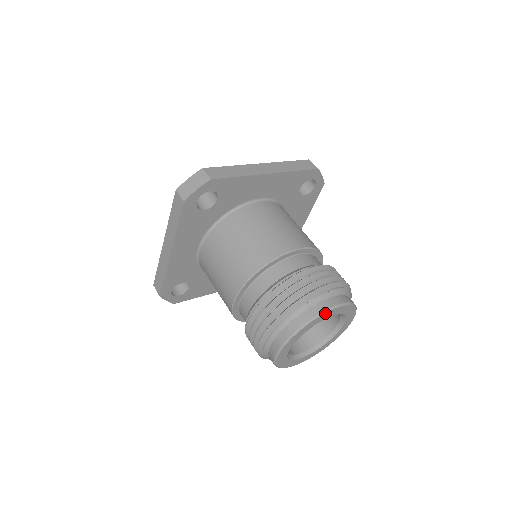
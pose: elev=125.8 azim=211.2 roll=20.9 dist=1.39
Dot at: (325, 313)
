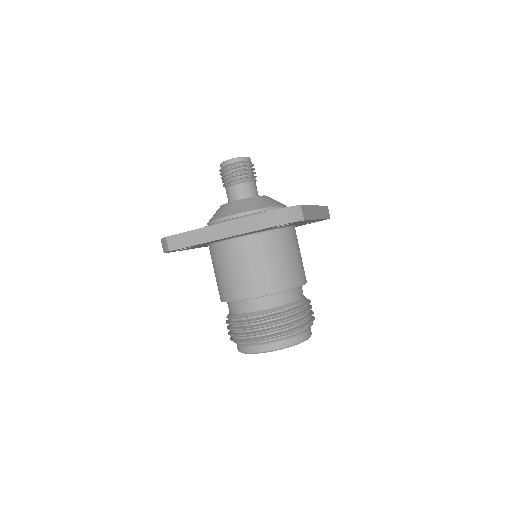
Dot at: occluded
